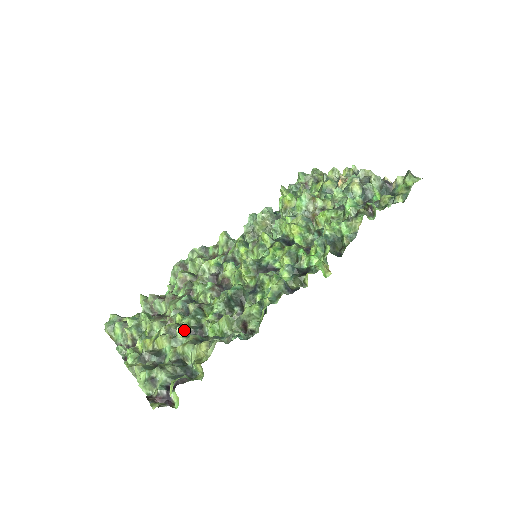
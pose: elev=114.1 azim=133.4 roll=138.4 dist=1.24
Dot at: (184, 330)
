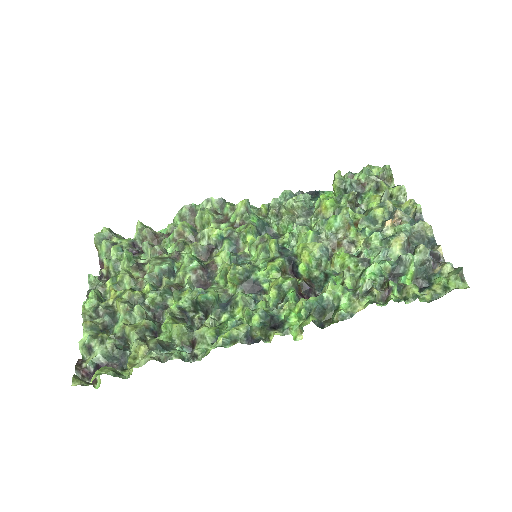
Dot at: (142, 309)
